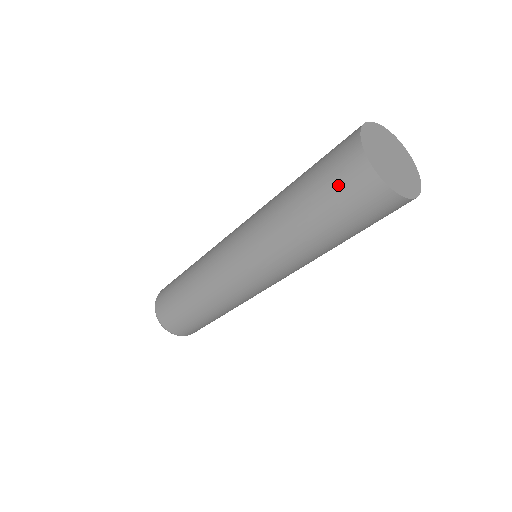
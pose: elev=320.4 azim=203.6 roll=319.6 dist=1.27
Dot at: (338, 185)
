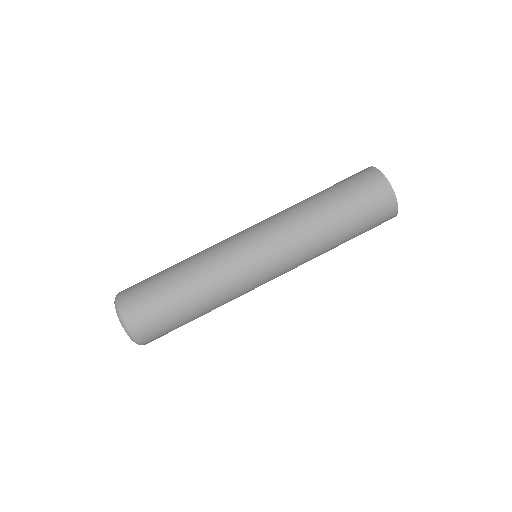
Dot at: (374, 214)
